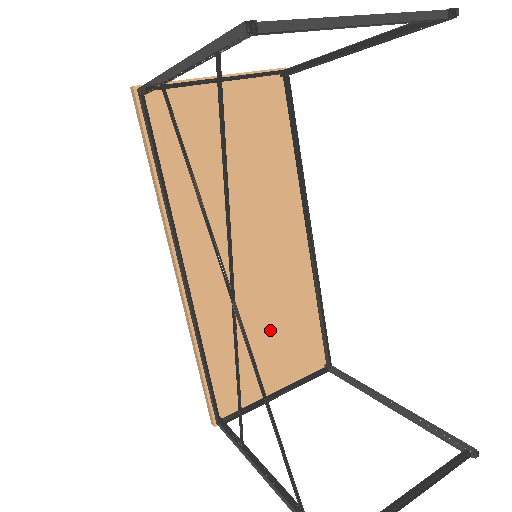
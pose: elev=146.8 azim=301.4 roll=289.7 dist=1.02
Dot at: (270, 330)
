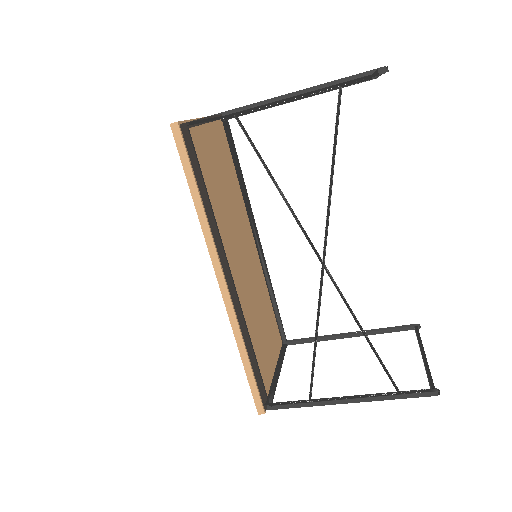
Dot at: (262, 320)
